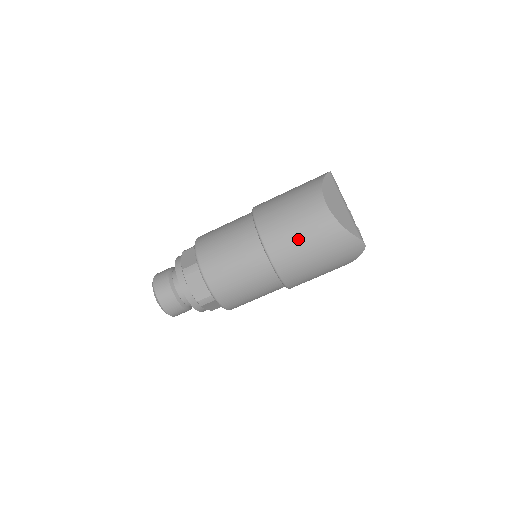
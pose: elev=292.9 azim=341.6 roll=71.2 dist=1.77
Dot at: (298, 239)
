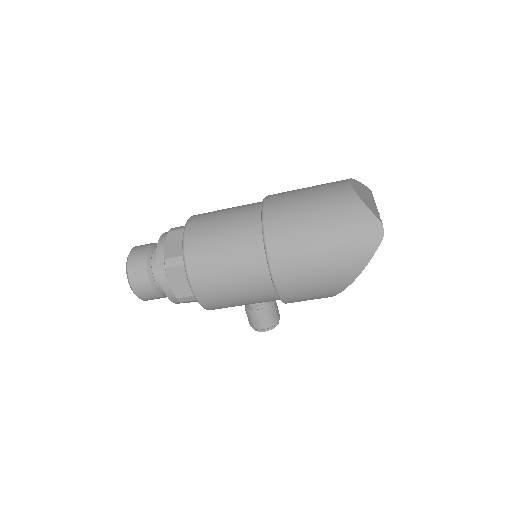
Dot at: (303, 203)
